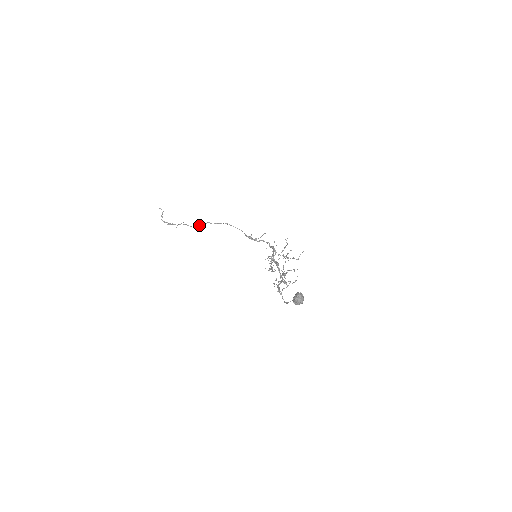
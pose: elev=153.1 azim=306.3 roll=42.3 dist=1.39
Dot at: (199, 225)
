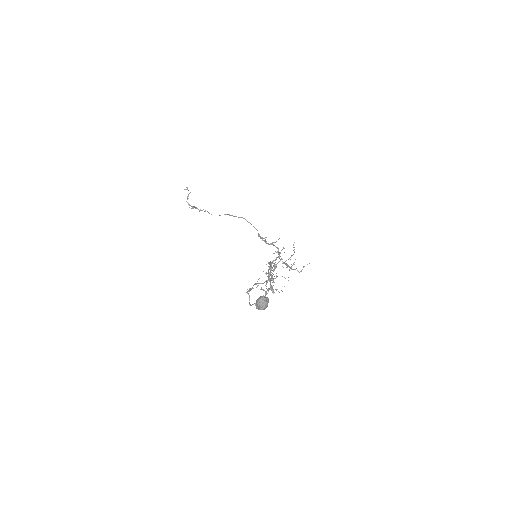
Dot at: (219, 215)
